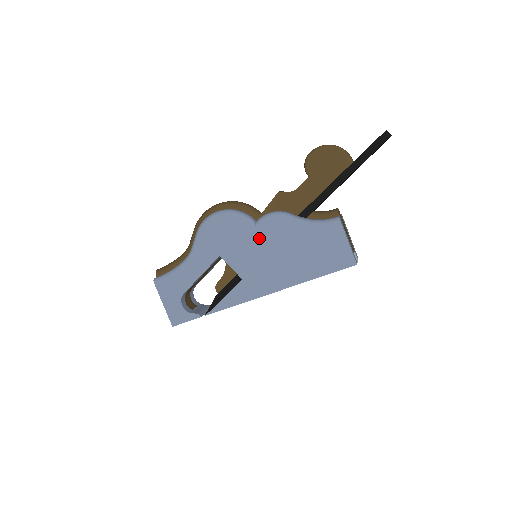
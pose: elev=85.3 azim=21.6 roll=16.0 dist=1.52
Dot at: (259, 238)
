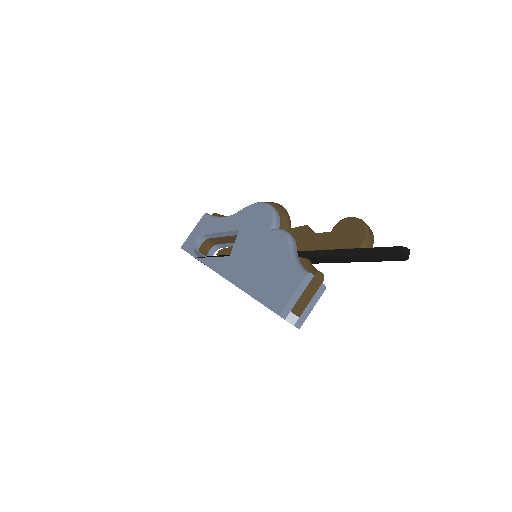
Dot at: (263, 240)
